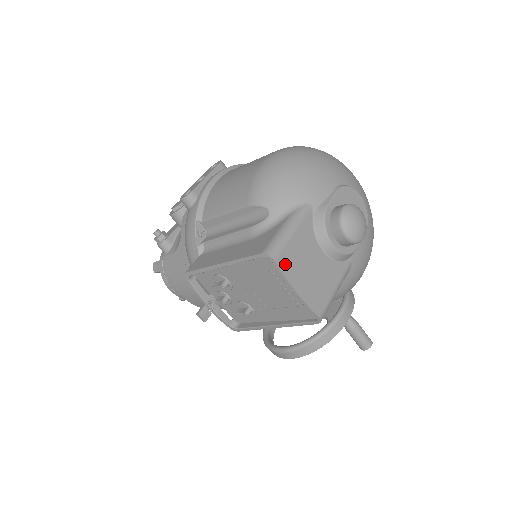
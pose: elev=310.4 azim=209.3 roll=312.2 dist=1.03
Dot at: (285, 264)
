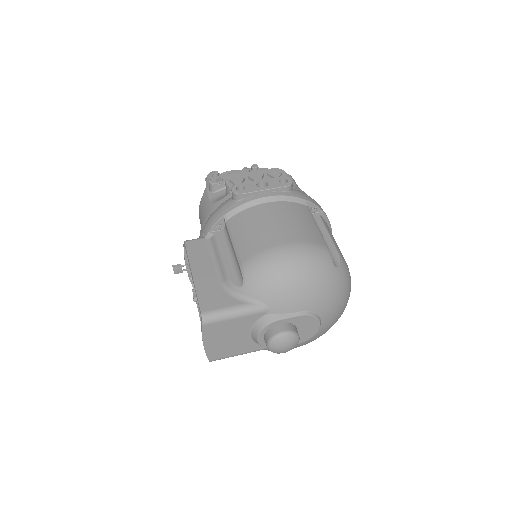
Dot at: (209, 329)
